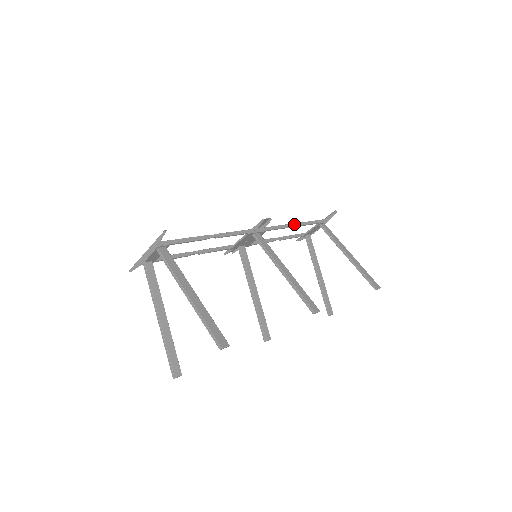
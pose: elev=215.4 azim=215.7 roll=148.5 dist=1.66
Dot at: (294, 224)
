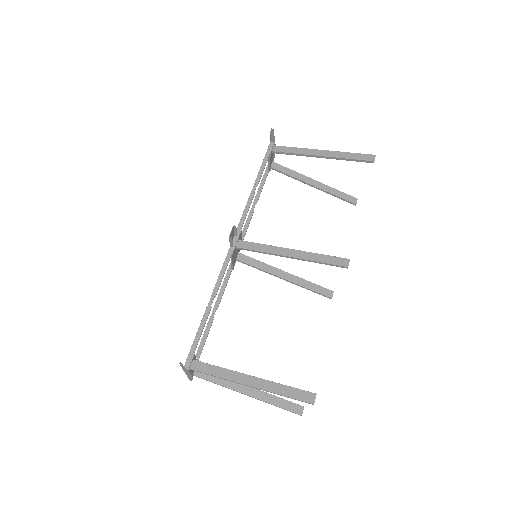
Dot at: (253, 188)
